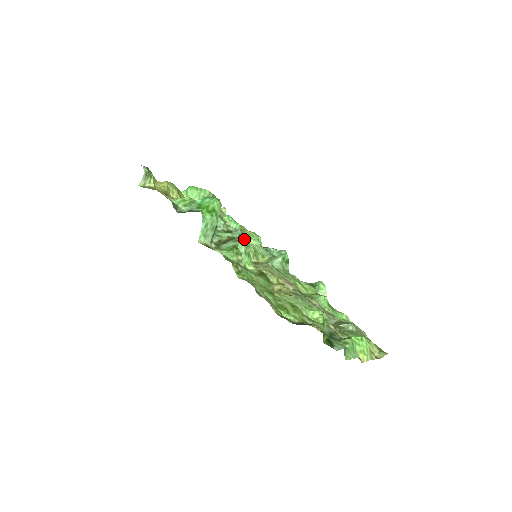
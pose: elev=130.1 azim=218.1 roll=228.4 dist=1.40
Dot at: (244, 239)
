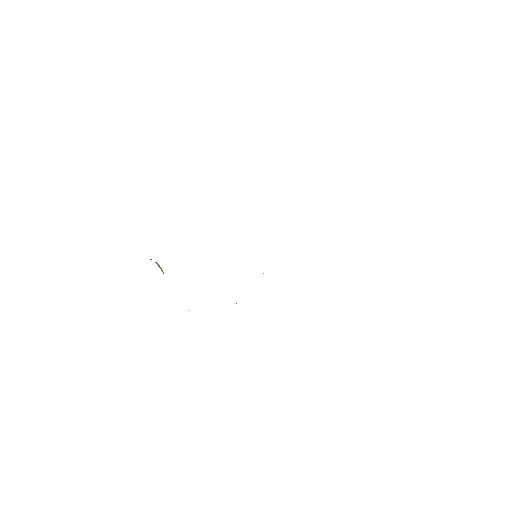
Dot at: occluded
